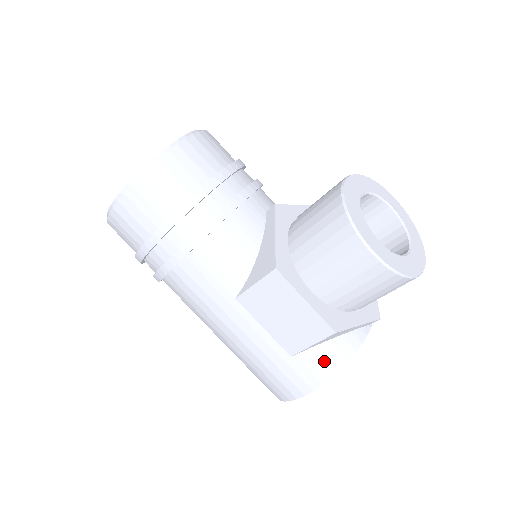
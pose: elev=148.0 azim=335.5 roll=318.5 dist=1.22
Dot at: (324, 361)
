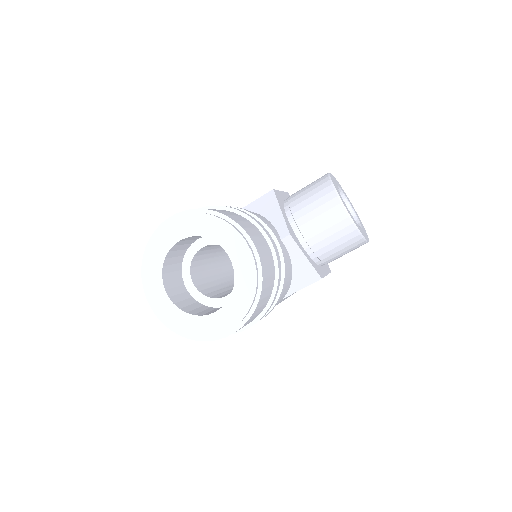
Dot at: occluded
